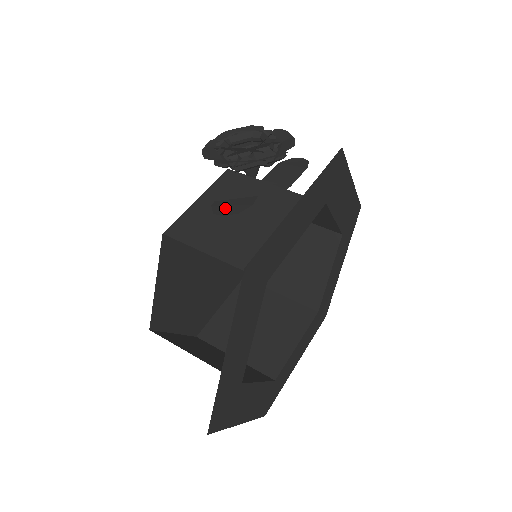
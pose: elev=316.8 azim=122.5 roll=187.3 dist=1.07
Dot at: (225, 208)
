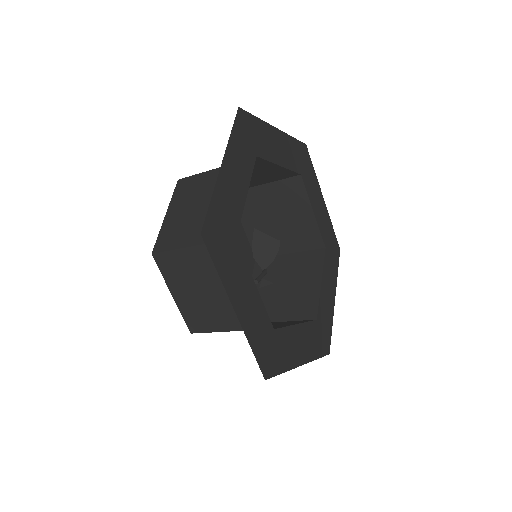
Dot at: occluded
